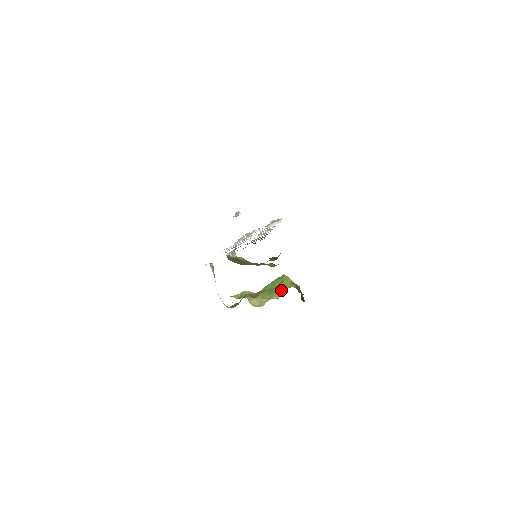
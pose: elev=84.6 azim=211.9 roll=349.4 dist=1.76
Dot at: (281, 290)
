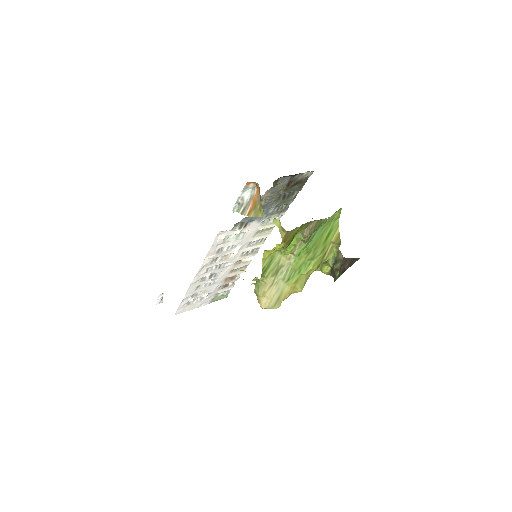
Dot at: (320, 257)
